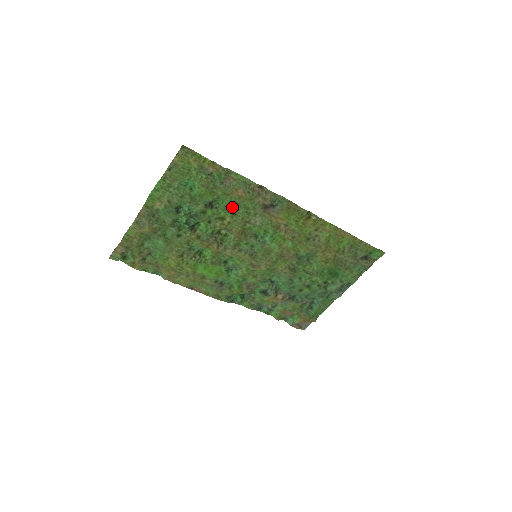
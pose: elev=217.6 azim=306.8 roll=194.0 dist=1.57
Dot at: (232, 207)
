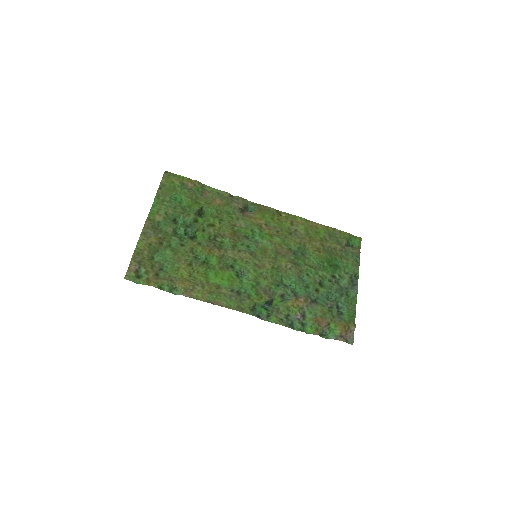
Dot at: (216, 213)
